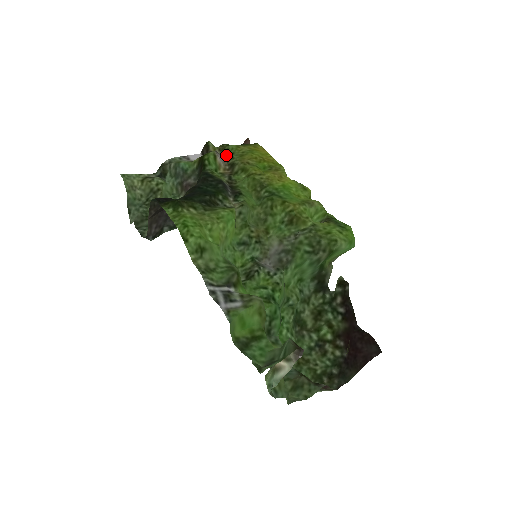
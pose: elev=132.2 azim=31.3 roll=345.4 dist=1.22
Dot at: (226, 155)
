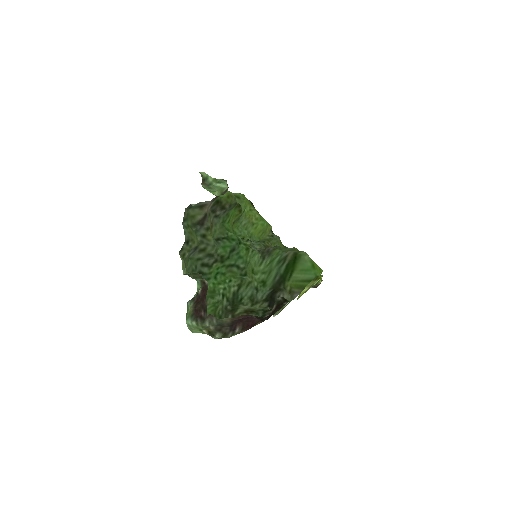
Dot at: occluded
